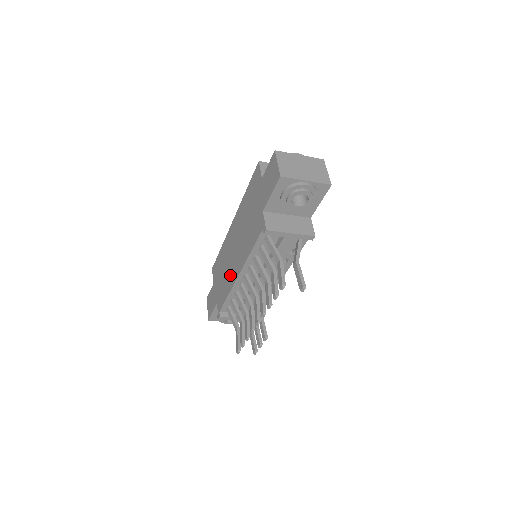
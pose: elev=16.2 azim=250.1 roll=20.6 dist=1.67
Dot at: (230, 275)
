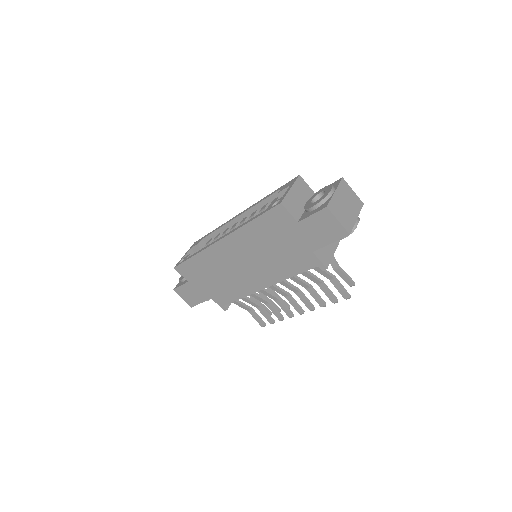
Dot at: (241, 284)
